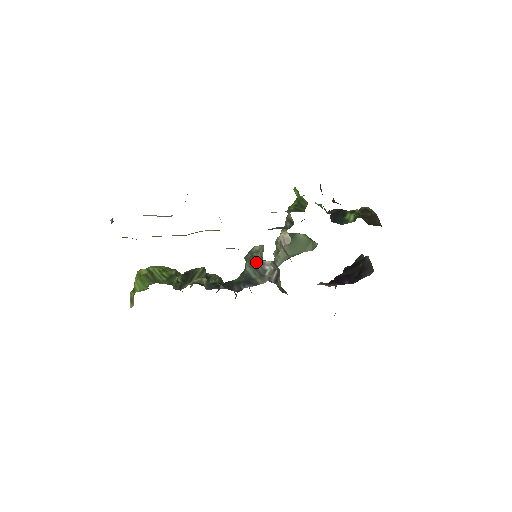
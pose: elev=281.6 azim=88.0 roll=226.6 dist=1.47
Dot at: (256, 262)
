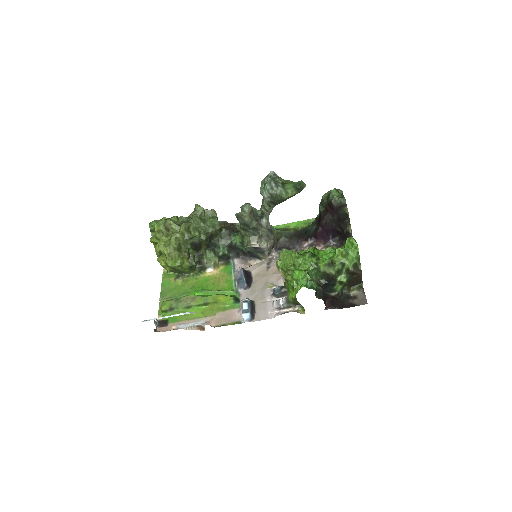
Dot at: (255, 248)
